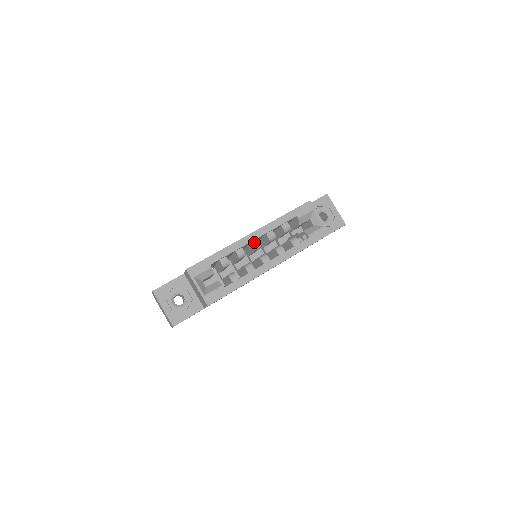
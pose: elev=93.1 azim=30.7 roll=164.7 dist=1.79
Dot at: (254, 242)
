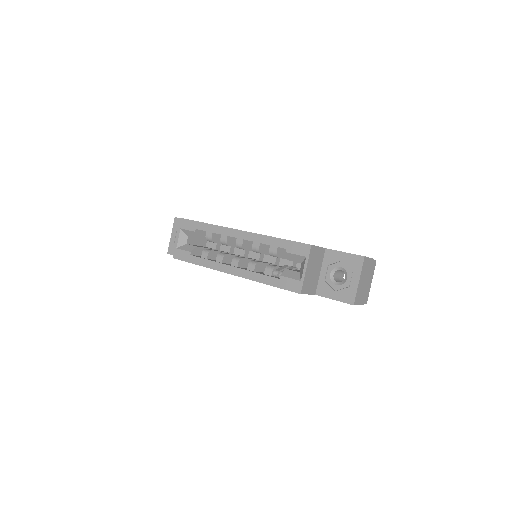
Dot at: (239, 240)
